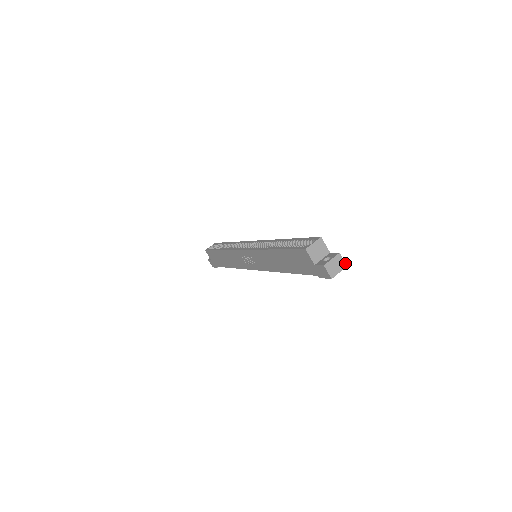
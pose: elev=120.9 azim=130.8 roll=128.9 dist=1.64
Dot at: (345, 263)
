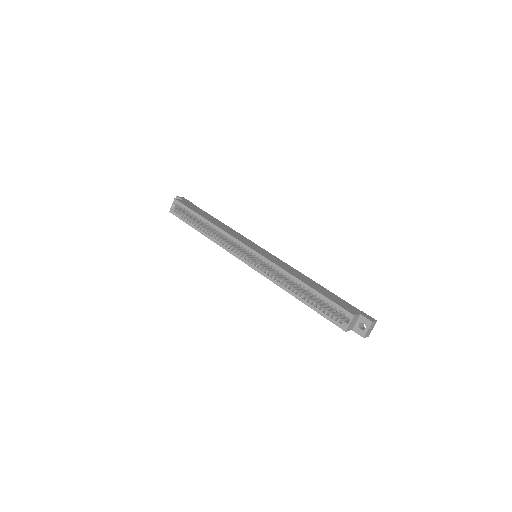
Dot at: (376, 321)
